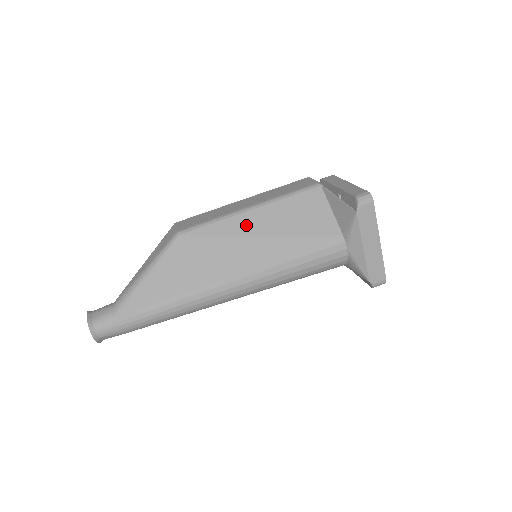
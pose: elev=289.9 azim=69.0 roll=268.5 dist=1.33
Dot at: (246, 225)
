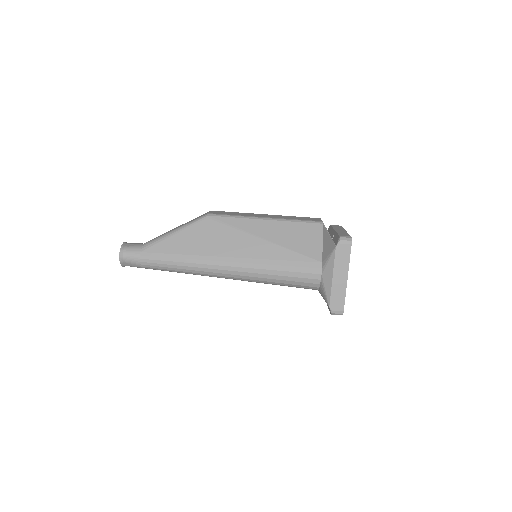
Dot at: (256, 228)
